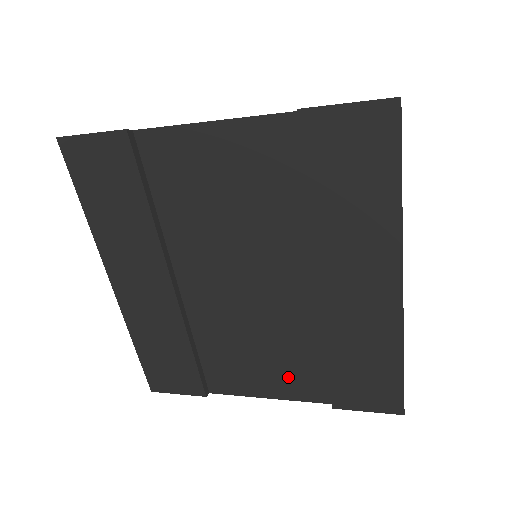
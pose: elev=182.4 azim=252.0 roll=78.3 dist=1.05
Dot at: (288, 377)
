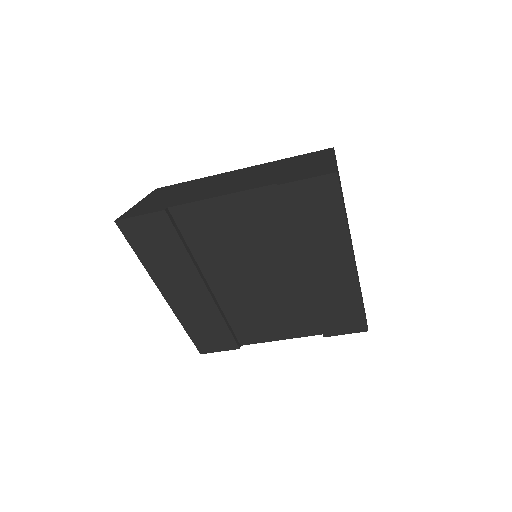
Dot at: (292, 325)
